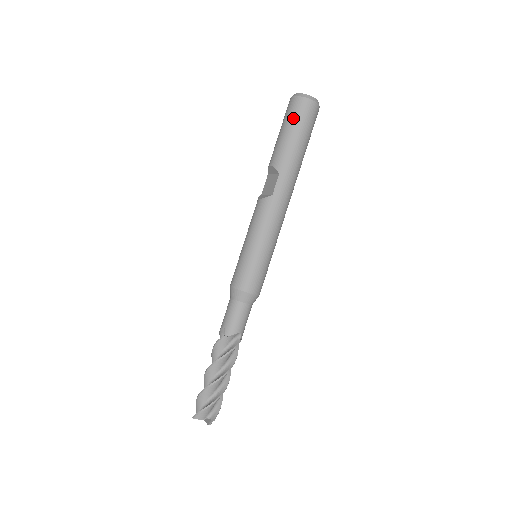
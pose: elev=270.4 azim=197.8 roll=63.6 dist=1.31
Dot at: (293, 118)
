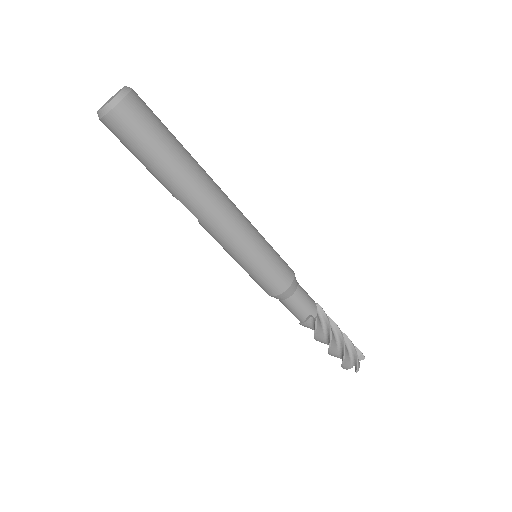
Dot at: occluded
